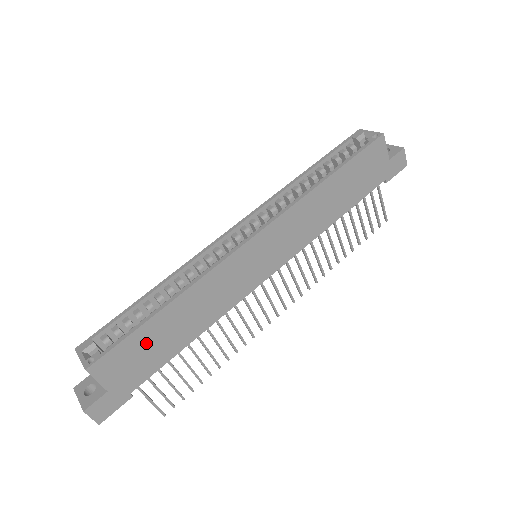
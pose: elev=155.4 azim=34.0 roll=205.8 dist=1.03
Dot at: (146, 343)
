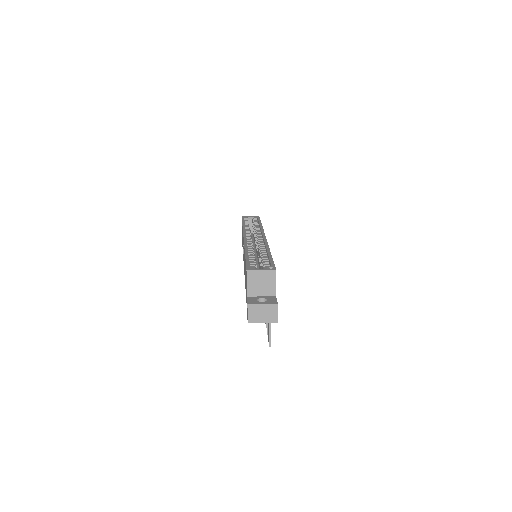
Dot at: occluded
